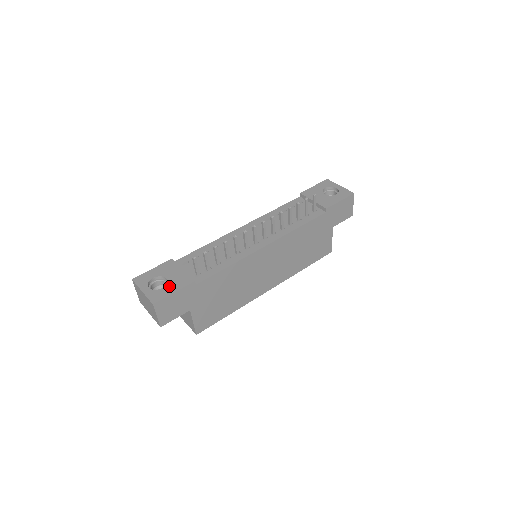
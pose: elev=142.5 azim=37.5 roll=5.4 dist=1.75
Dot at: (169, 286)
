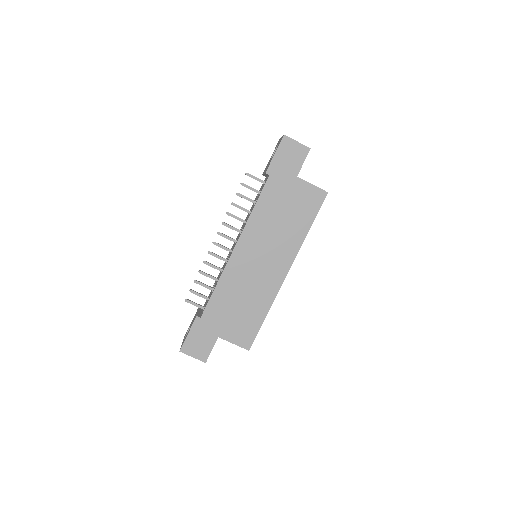
Dot at: occluded
